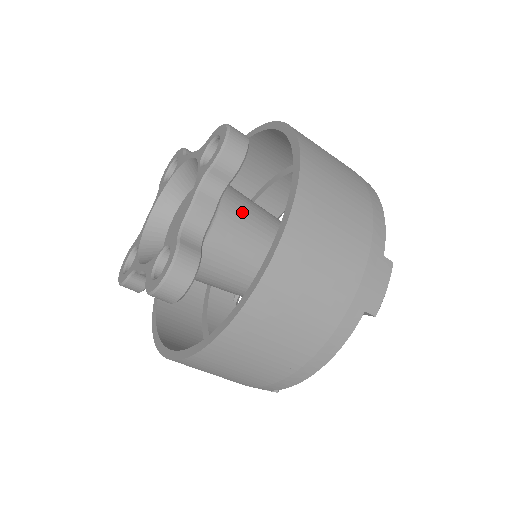
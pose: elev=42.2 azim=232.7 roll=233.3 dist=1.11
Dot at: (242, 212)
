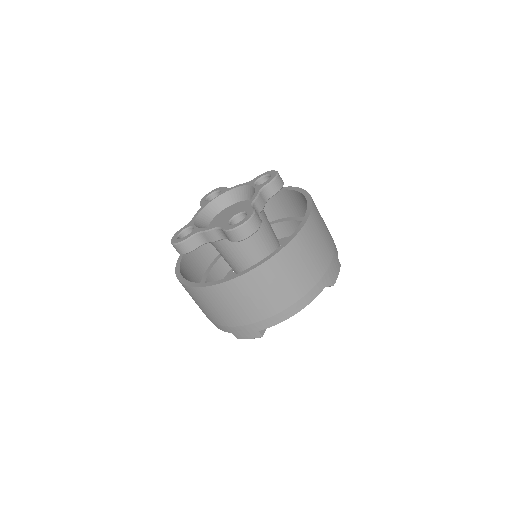
Dot at: (267, 219)
